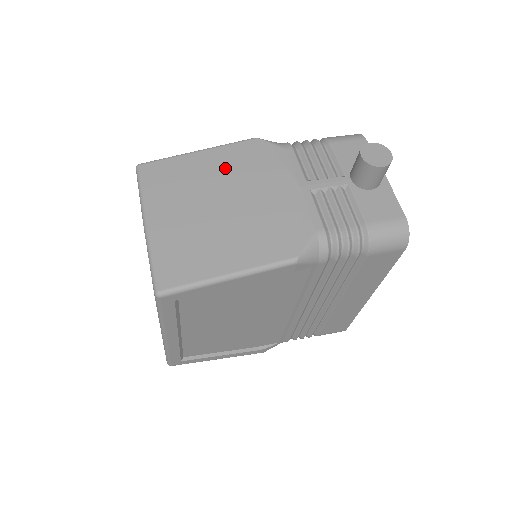
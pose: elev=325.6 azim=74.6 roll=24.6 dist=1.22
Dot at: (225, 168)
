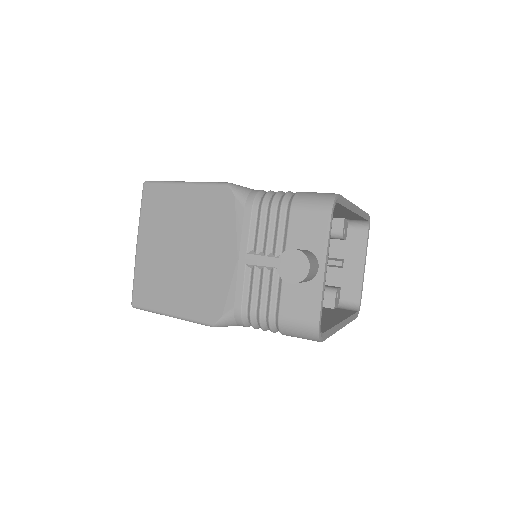
Dot at: (195, 212)
